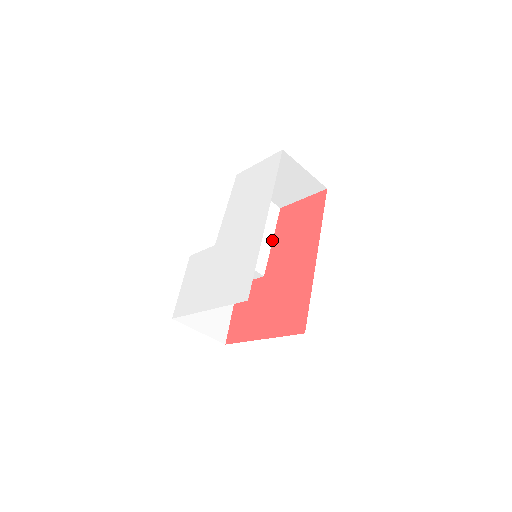
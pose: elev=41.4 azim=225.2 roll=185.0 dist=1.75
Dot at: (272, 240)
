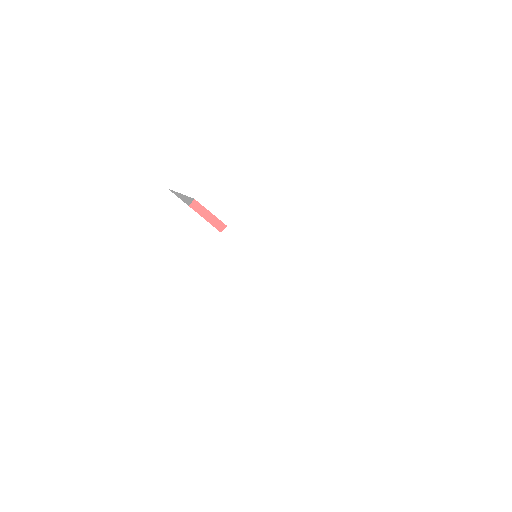
Dot at: occluded
